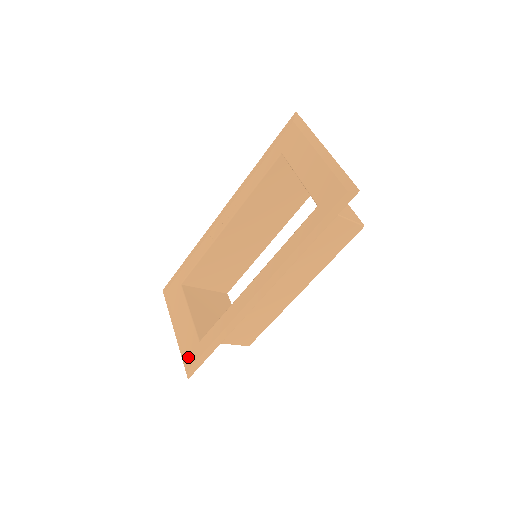
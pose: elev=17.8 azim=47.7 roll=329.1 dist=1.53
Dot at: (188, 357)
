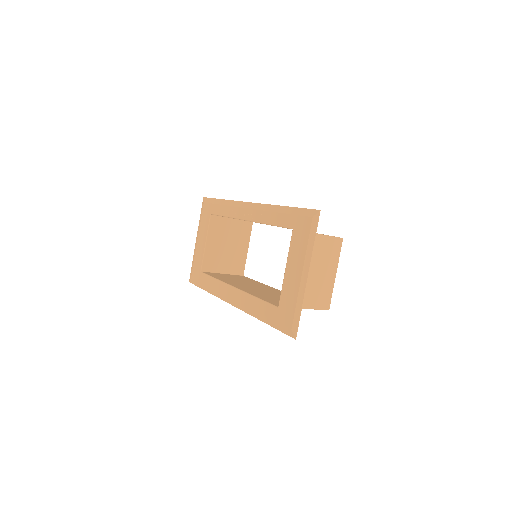
Dot at: (193, 271)
